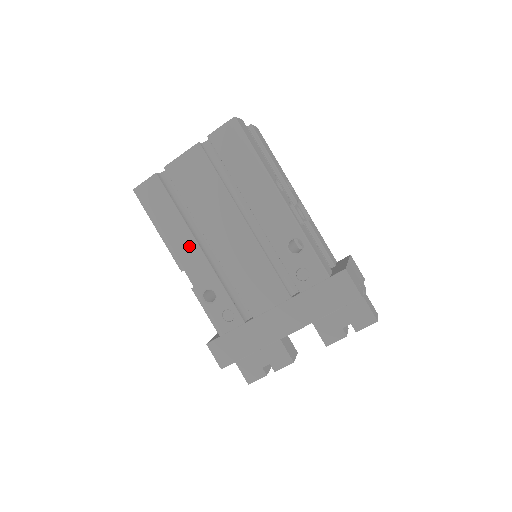
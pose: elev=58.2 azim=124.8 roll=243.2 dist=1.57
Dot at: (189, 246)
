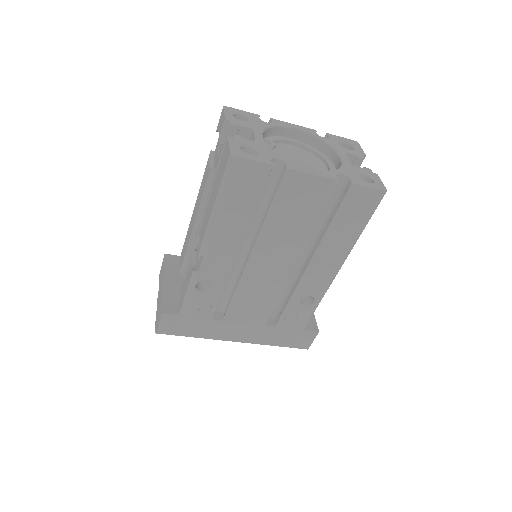
Dot at: (231, 244)
